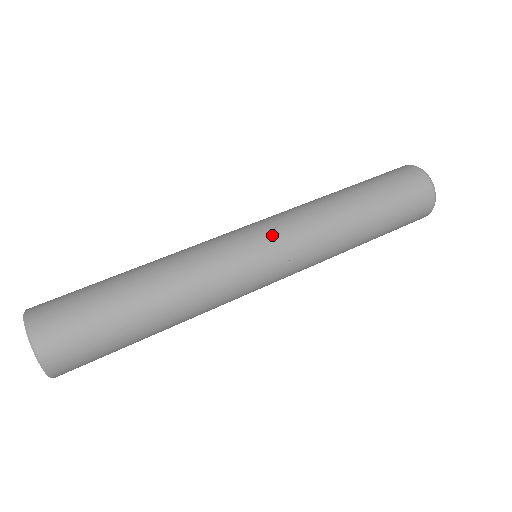
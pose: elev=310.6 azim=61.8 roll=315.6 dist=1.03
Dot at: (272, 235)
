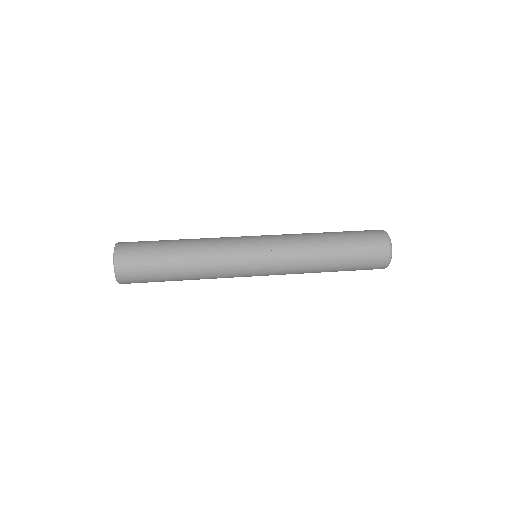
Dot at: (267, 259)
